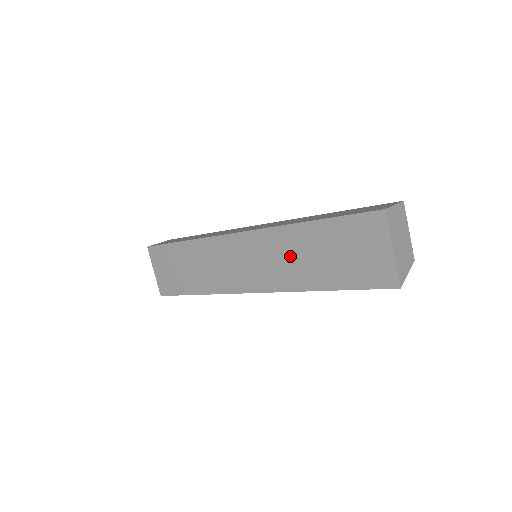
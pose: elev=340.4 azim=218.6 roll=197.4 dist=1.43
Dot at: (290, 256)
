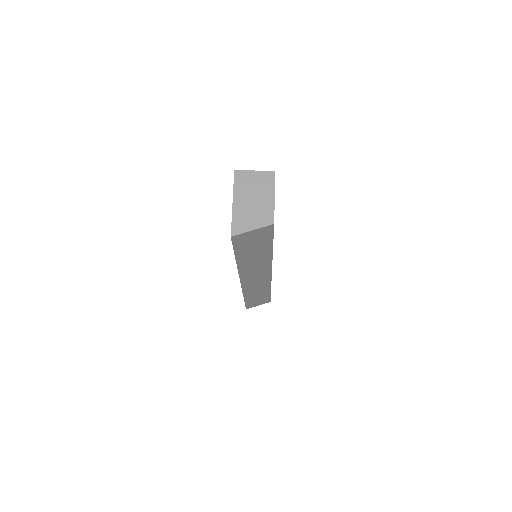
Dot at: occluded
